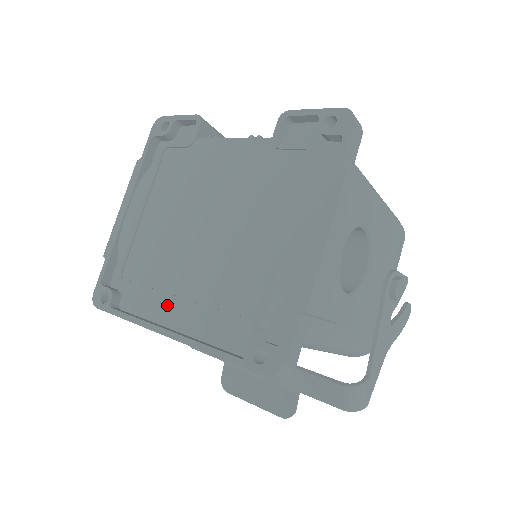
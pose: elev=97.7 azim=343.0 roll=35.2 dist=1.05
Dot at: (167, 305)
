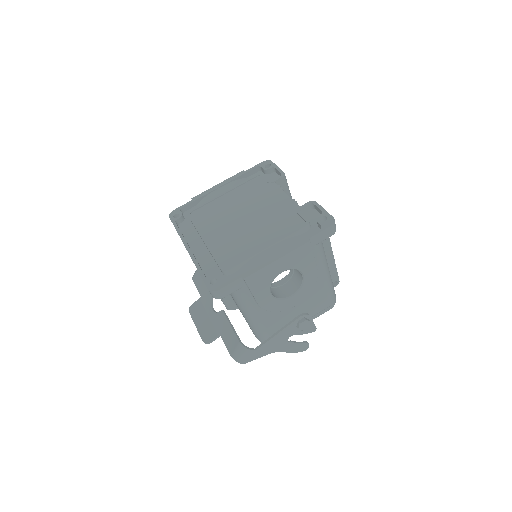
Dot at: (198, 239)
